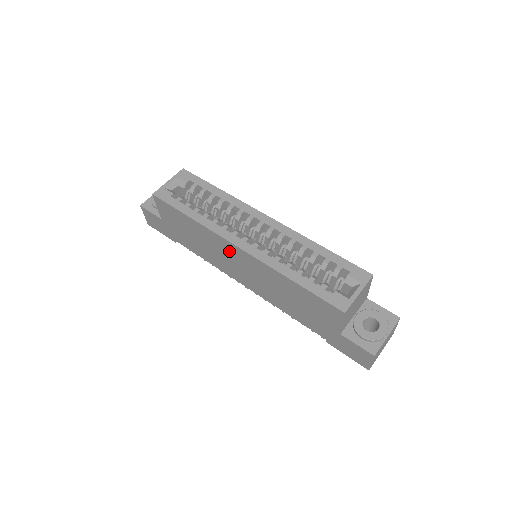
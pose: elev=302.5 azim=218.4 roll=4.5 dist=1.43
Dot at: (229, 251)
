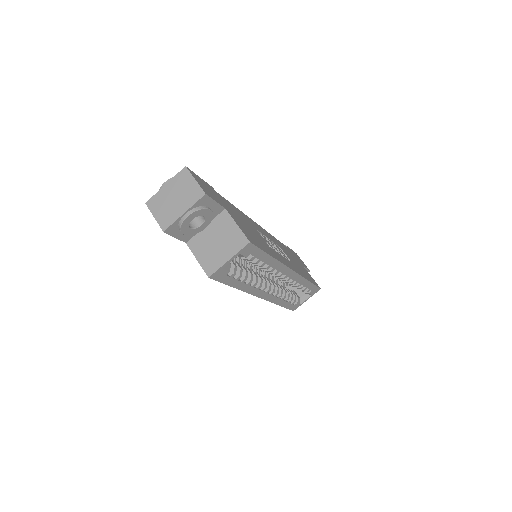
Dot at: occluded
